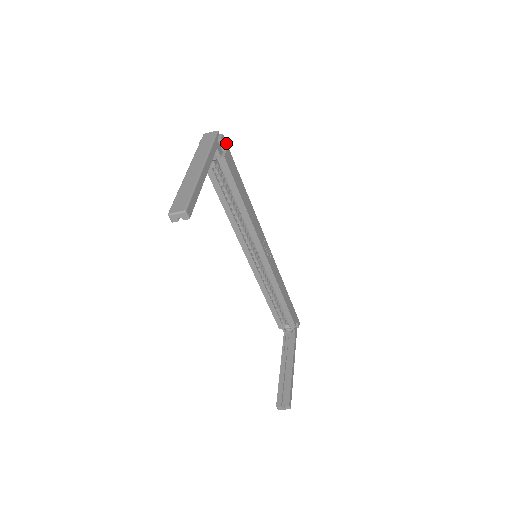
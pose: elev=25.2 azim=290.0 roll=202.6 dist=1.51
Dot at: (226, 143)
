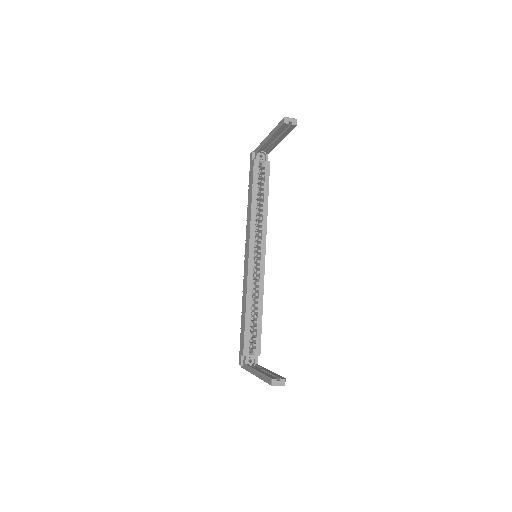
Dot at: occluded
